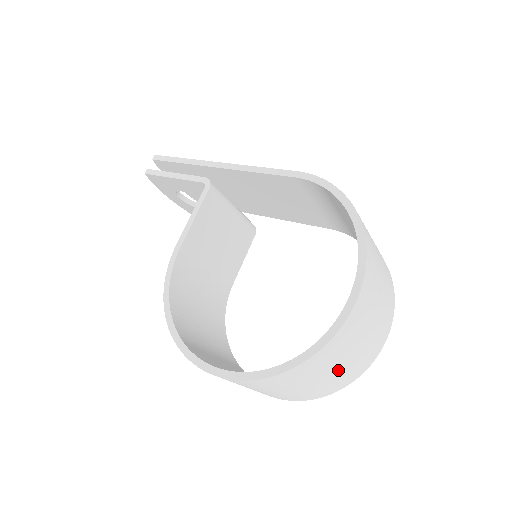
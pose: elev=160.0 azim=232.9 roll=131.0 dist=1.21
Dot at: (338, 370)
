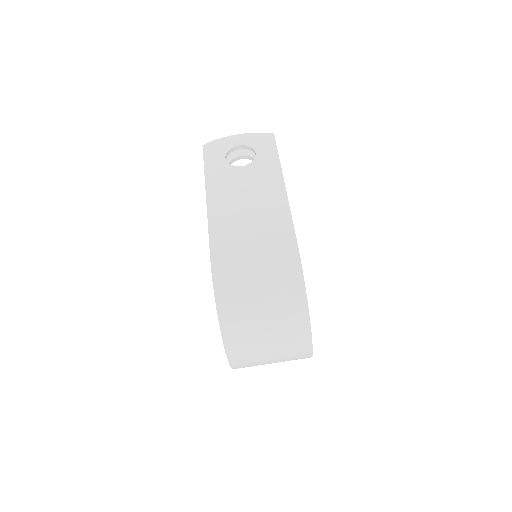
Dot at: occluded
